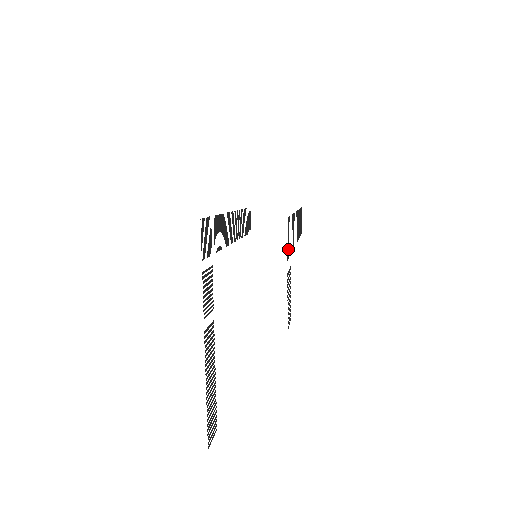
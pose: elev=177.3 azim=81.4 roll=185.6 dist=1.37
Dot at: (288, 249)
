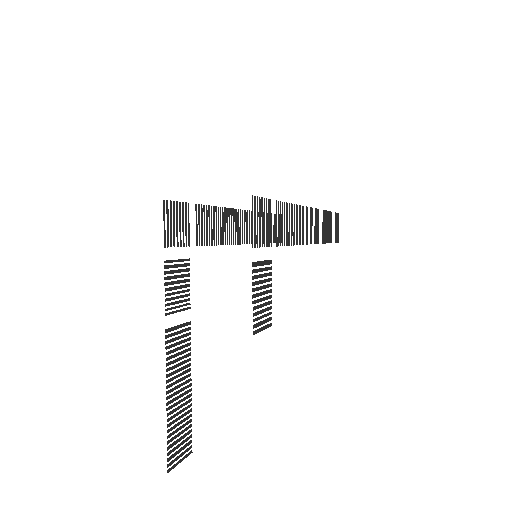
Dot at: (259, 235)
